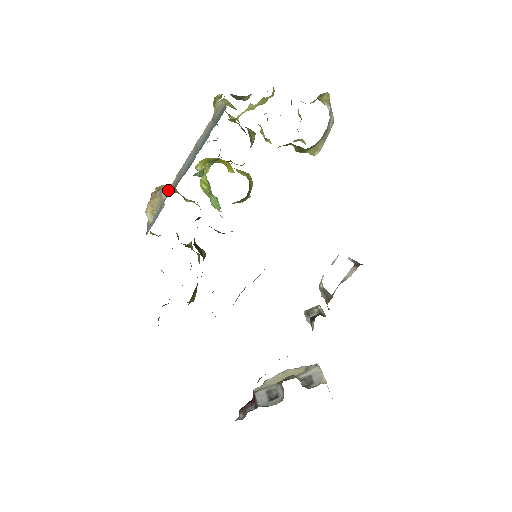
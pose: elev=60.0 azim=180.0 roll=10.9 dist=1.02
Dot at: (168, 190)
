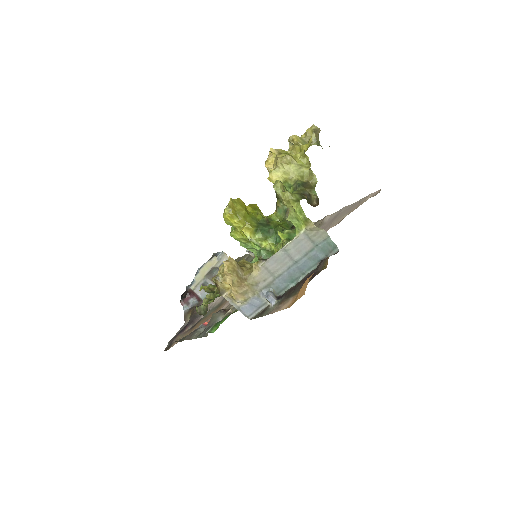
Dot at: (259, 283)
